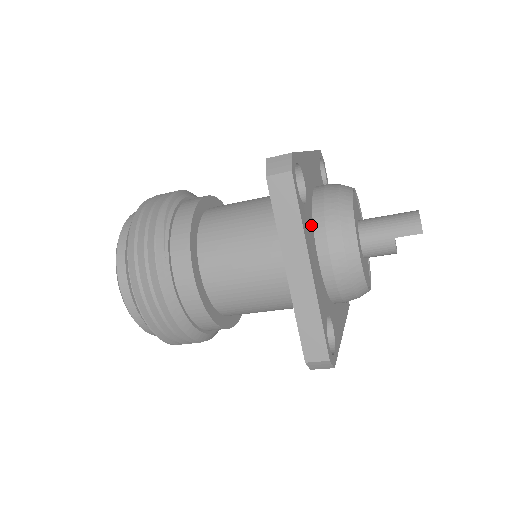
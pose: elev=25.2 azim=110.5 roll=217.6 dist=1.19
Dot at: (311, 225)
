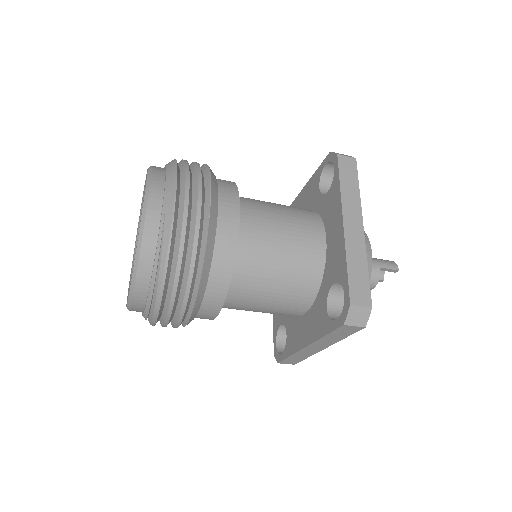
Dot at: occluded
